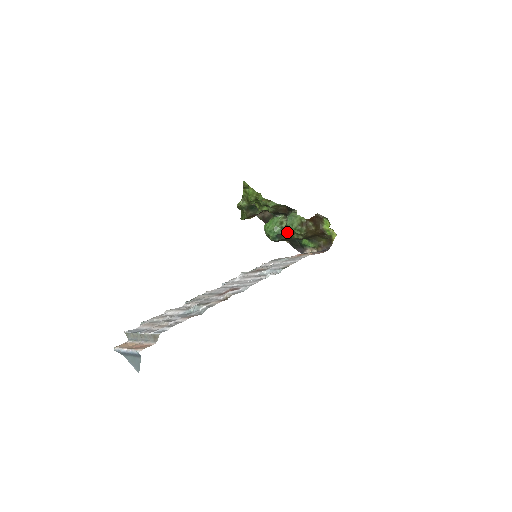
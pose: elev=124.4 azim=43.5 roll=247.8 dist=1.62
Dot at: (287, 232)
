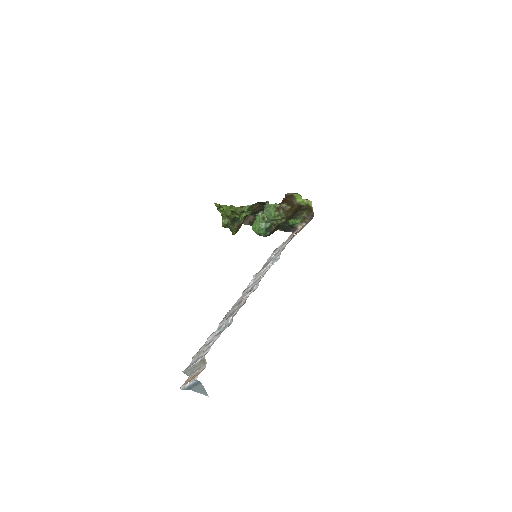
Dot at: occluded
